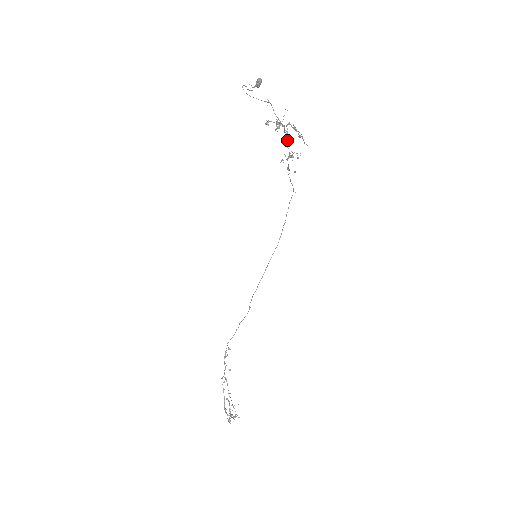
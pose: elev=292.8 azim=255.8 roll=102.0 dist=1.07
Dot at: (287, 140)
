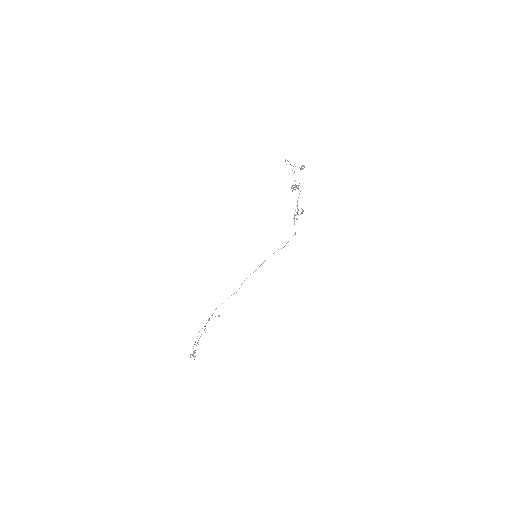
Dot at: occluded
